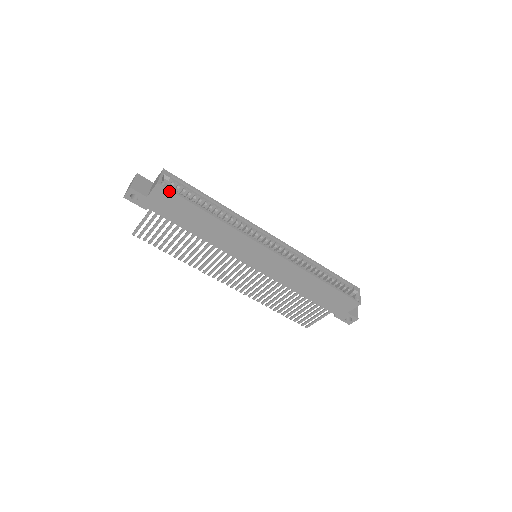
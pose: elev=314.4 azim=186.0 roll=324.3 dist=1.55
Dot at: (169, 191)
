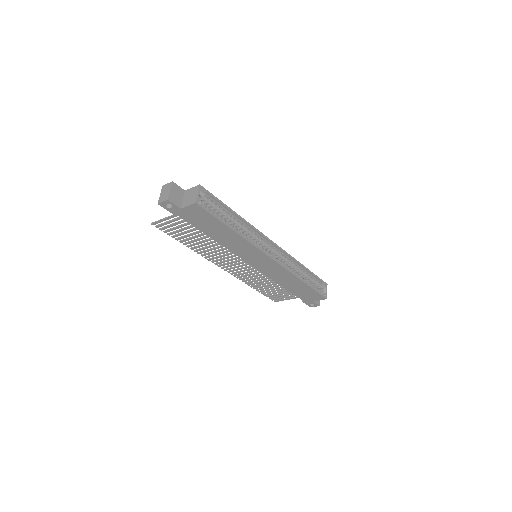
Dot at: (204, 210)
